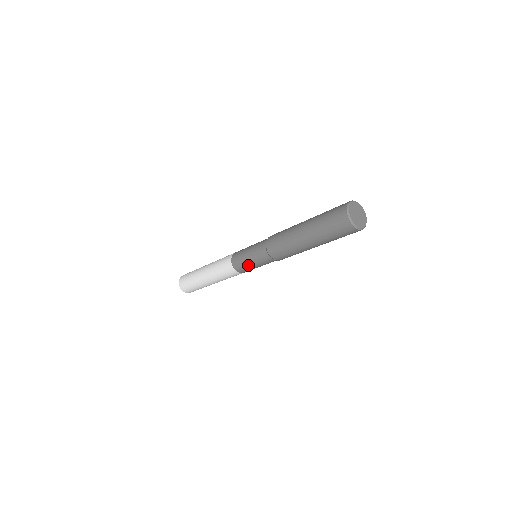
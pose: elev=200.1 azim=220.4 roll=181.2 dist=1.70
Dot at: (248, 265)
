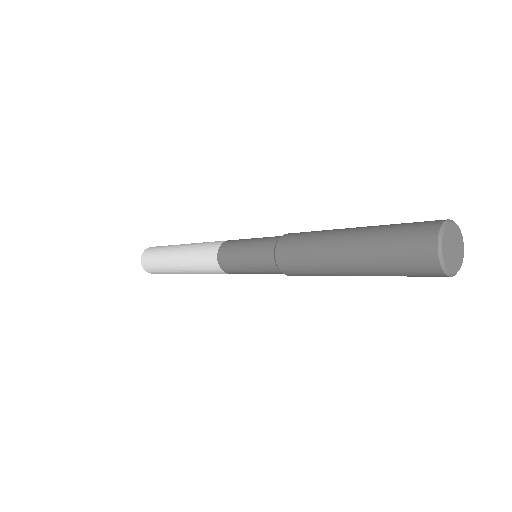
Dot at: (240, 266)
